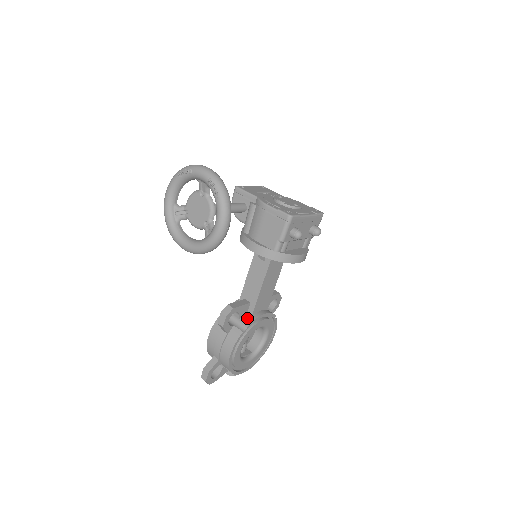
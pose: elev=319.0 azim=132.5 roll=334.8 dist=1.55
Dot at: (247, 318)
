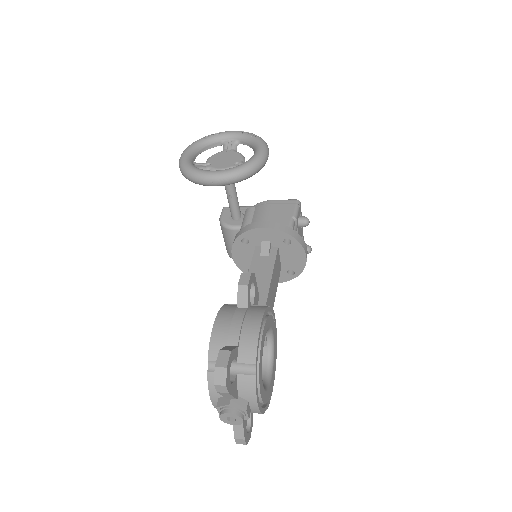
Dot at: occluded
